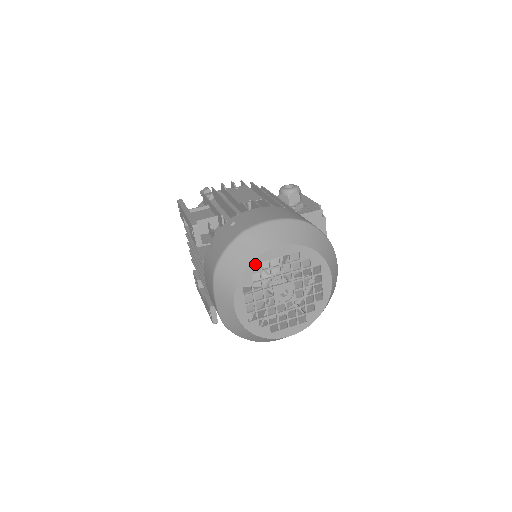
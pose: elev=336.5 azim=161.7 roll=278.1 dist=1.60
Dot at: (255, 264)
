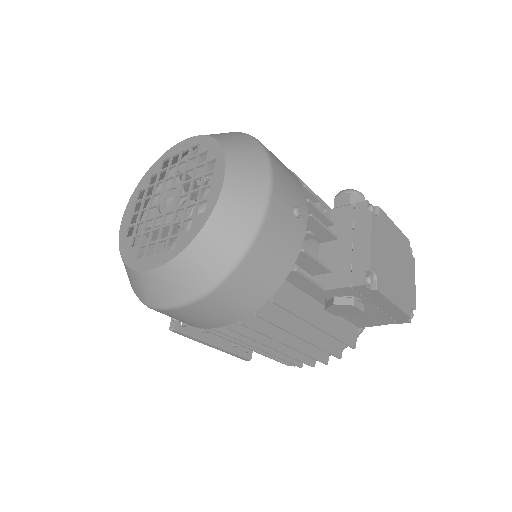
Dot at: (158, 164)
